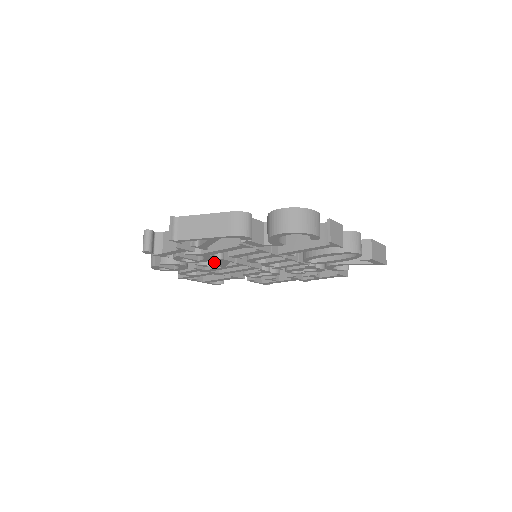
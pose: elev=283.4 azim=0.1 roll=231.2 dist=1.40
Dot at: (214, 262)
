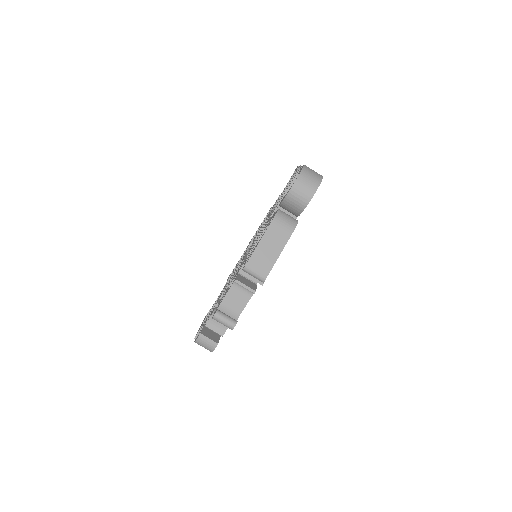
Dot at: occluded
